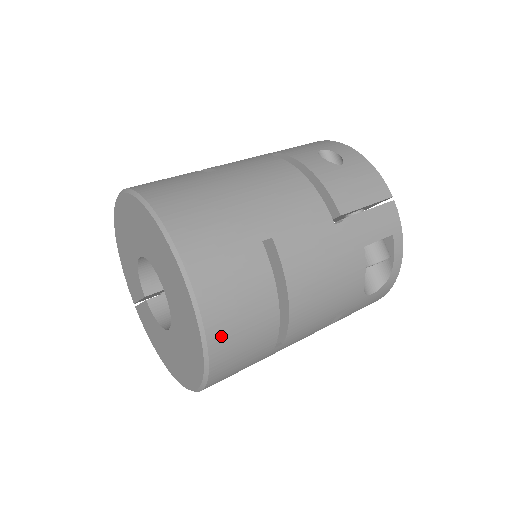
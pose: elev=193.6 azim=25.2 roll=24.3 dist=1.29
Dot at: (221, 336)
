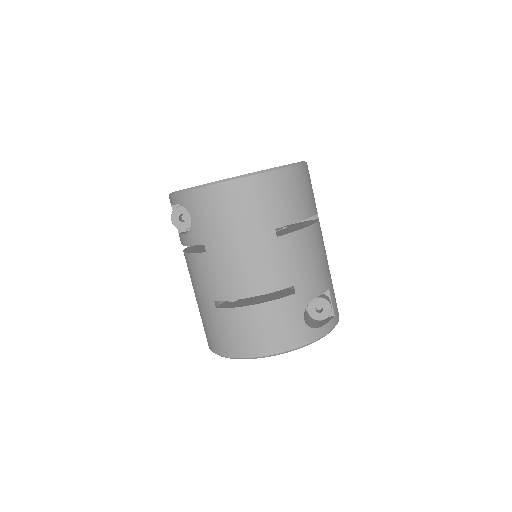
Dot at: (296, 176)
